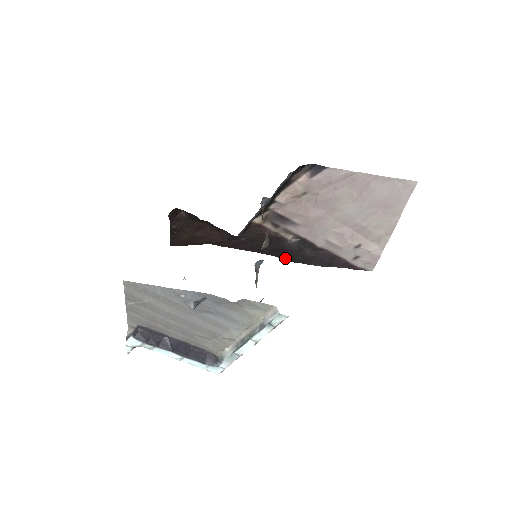
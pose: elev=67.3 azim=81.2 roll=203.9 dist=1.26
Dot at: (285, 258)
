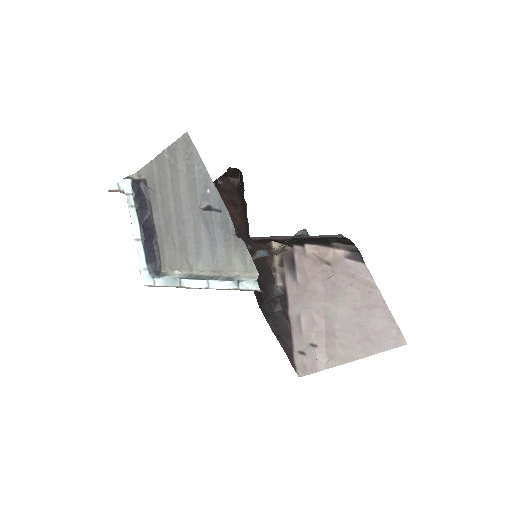
Dot at: (257, 295)
